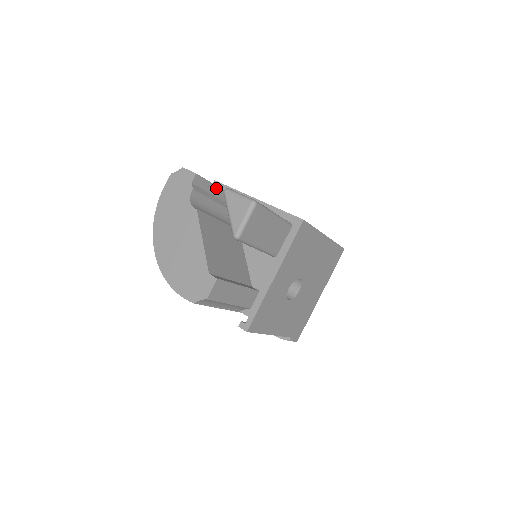
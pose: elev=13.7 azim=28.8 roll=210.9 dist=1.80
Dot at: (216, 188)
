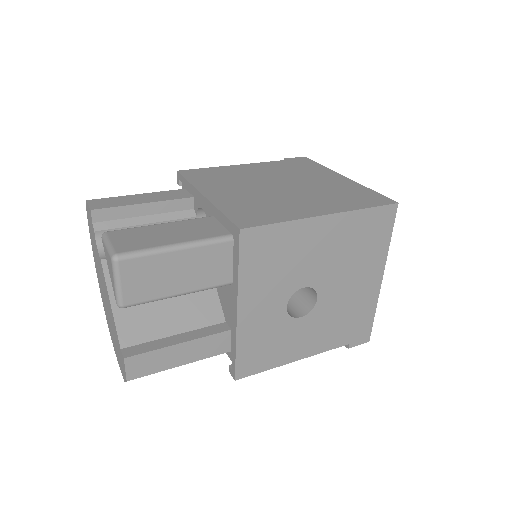
Dot at: (141, 206)
